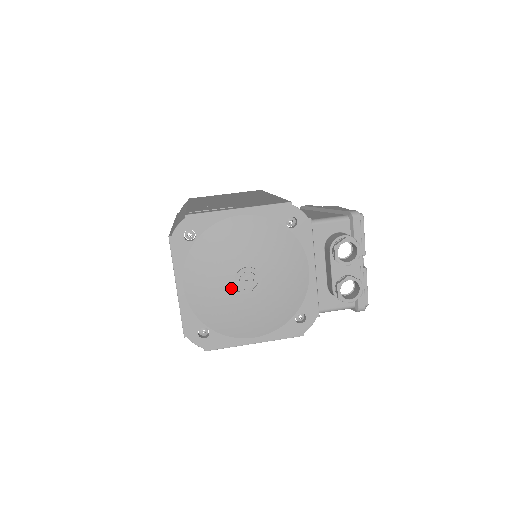
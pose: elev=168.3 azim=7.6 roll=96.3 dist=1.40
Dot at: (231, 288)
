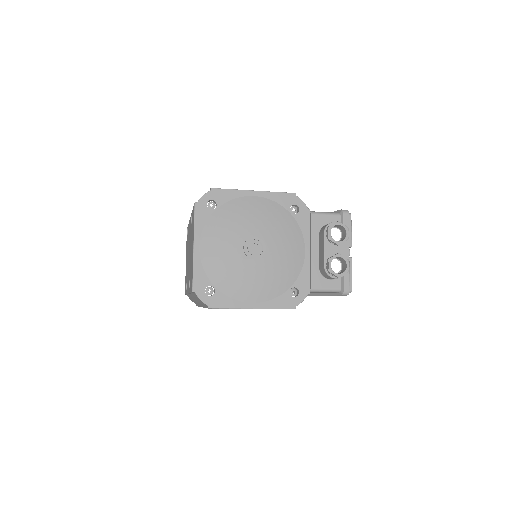
Dot at: (240, 253)
